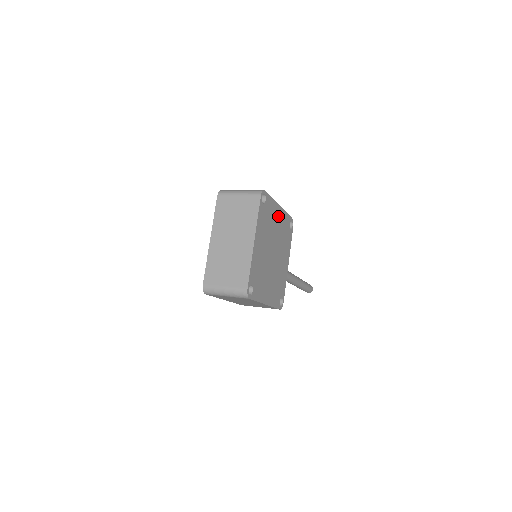
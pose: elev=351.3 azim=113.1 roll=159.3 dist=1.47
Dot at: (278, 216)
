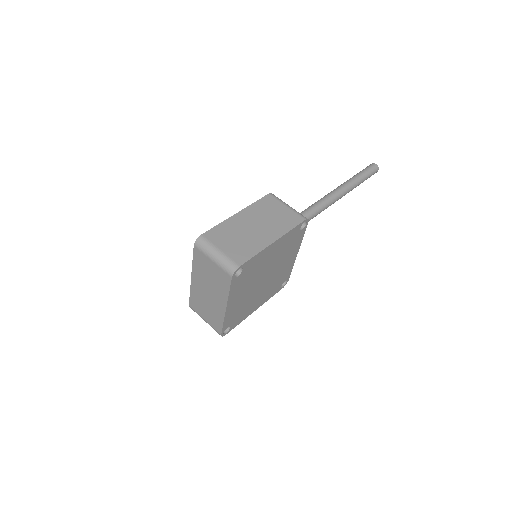
Dot at: (272, 250)
